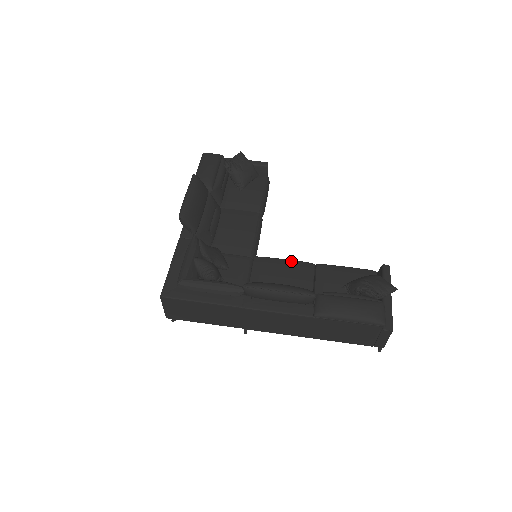
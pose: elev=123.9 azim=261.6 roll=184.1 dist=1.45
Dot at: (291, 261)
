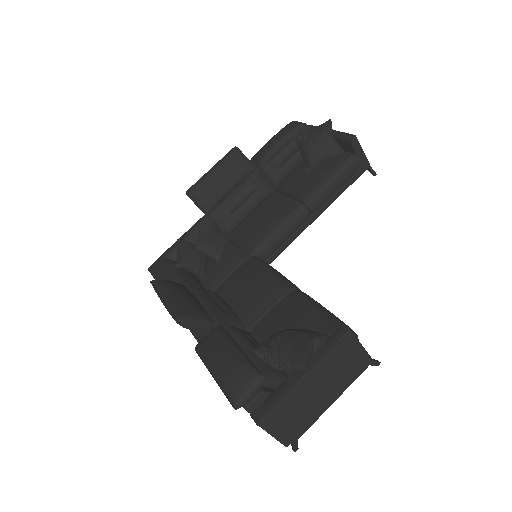
Dot at: (273, 274)
